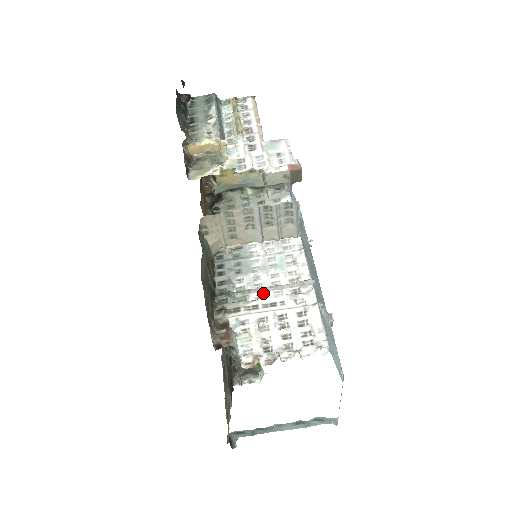
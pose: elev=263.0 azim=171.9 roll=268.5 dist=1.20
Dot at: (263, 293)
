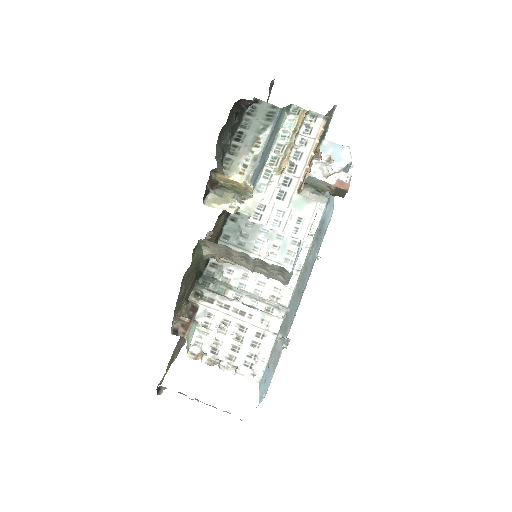
Dot at: (241, 296)
